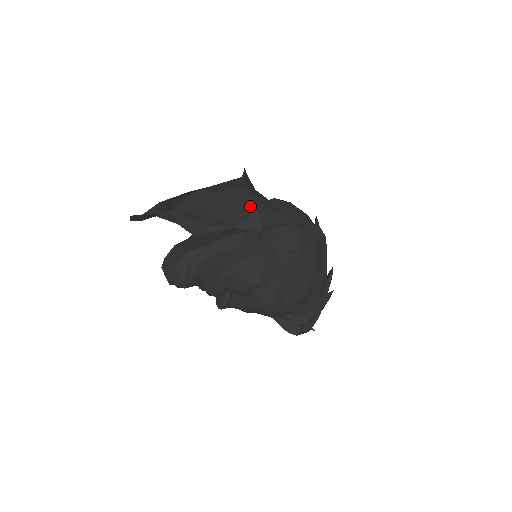
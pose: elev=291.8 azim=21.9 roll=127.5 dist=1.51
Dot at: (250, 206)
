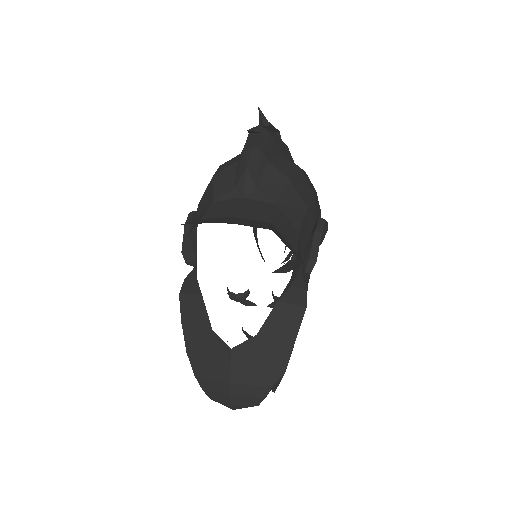
Dot at: occluded
